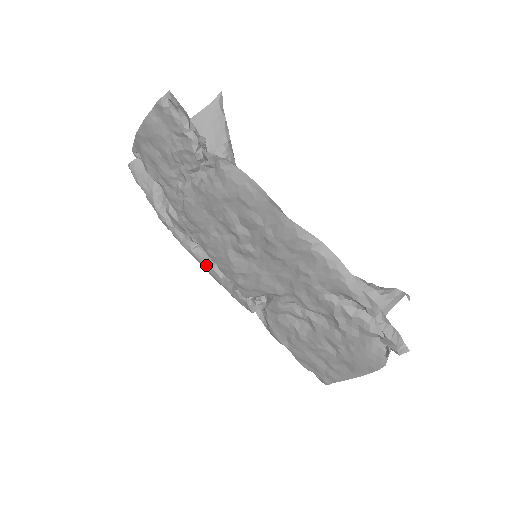
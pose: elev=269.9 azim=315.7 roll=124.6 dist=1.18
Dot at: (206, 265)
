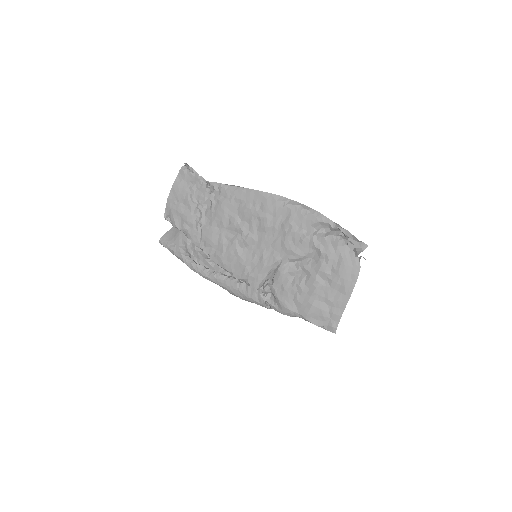
Dot at: (224, 280)
